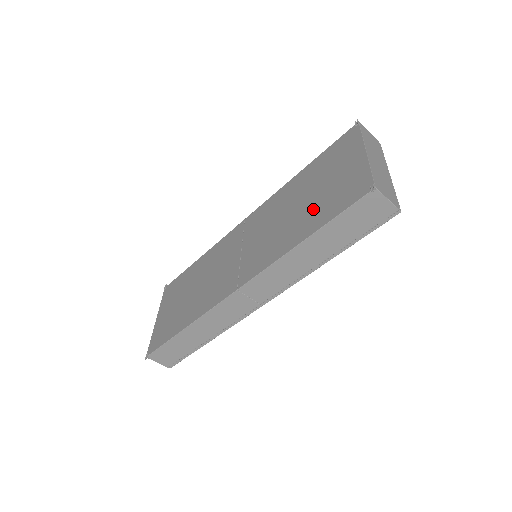
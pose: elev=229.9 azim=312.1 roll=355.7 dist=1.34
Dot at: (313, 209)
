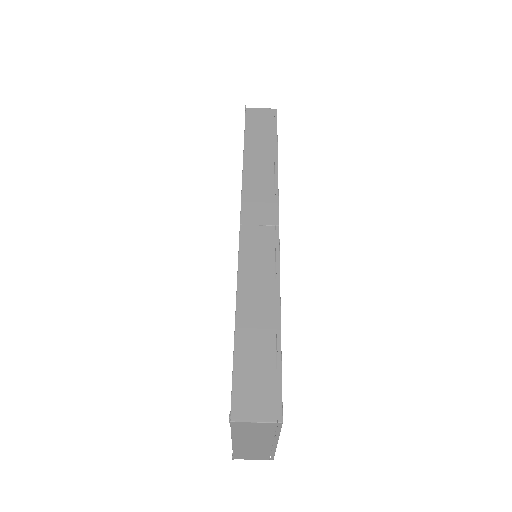
Dot at: occluded
